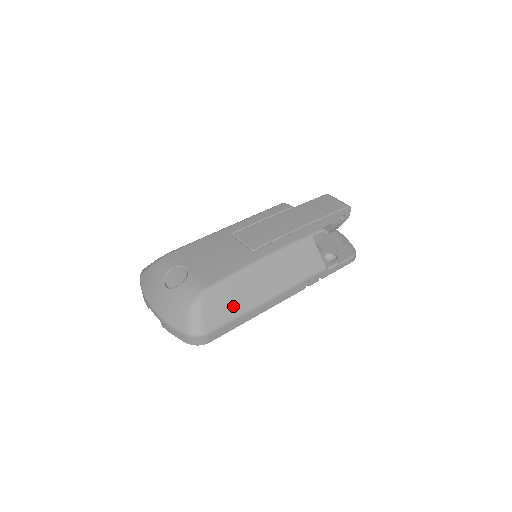
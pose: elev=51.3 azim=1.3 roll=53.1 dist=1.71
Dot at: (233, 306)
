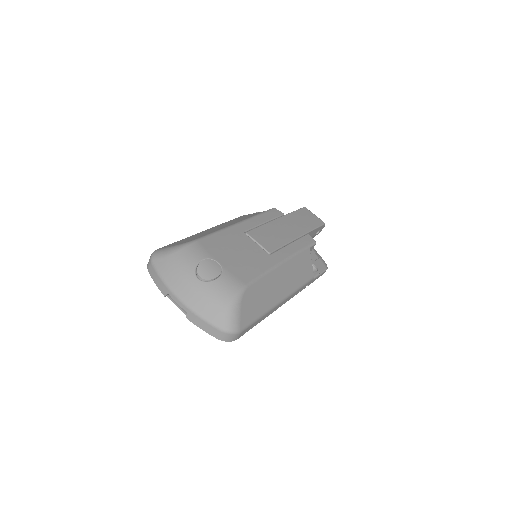
Dot at: (259, 306)
